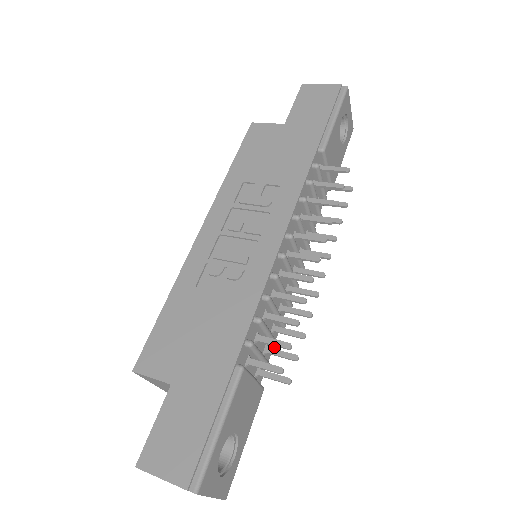
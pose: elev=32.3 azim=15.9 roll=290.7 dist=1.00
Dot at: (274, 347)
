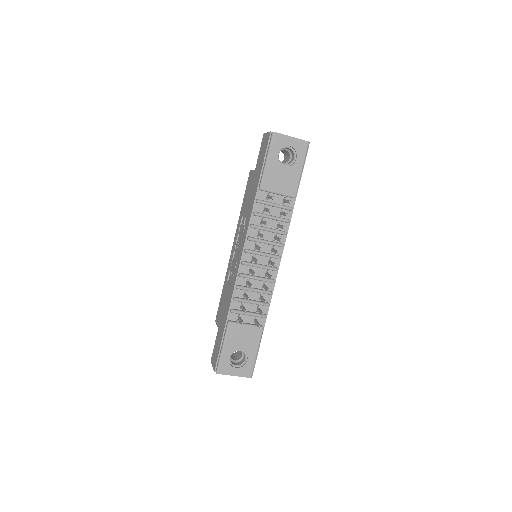
Dot at: (266, 306)
